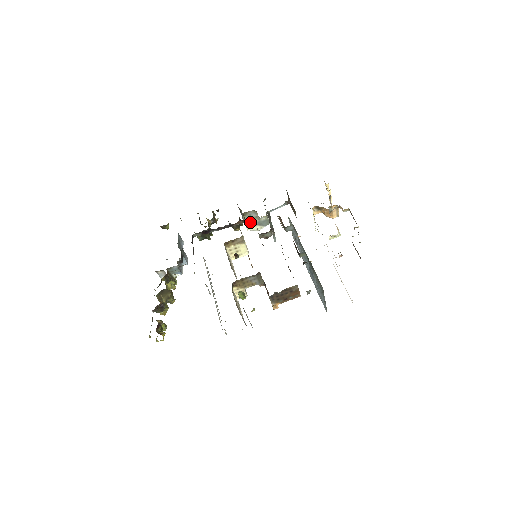
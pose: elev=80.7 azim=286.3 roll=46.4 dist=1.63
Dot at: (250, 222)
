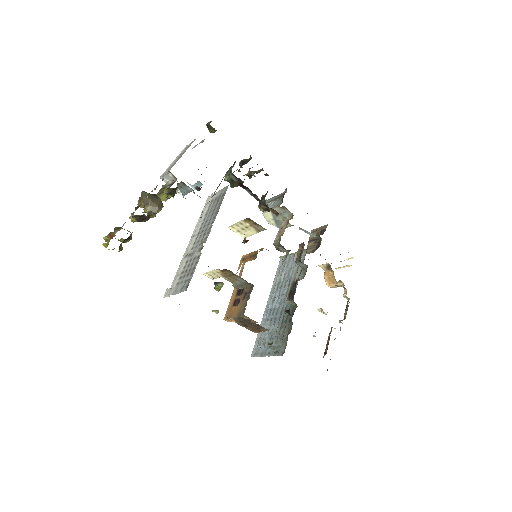
Dot at: occluded
